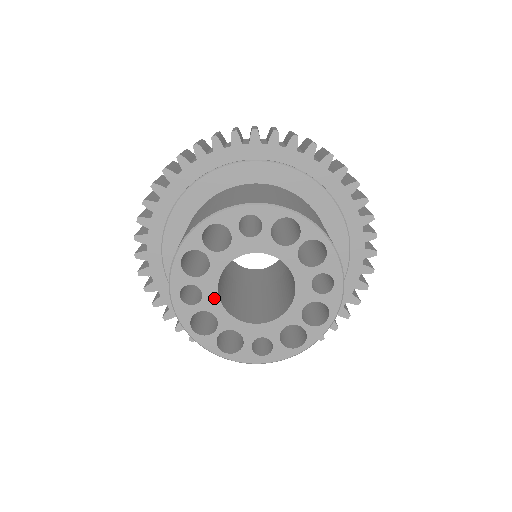
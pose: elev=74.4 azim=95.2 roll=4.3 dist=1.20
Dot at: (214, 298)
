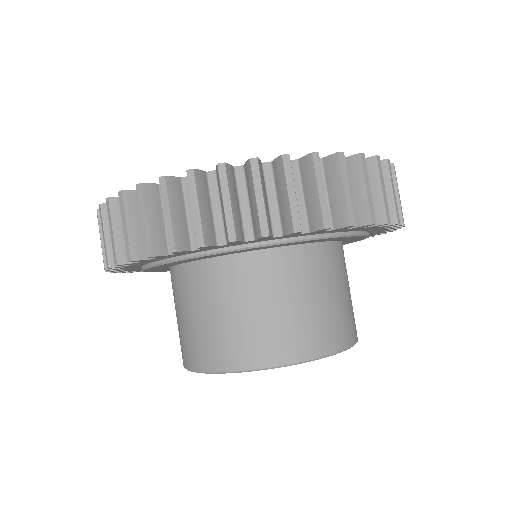
Dot at: occluded
